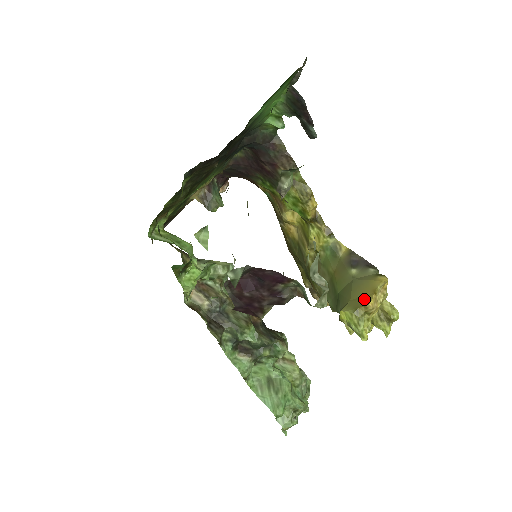
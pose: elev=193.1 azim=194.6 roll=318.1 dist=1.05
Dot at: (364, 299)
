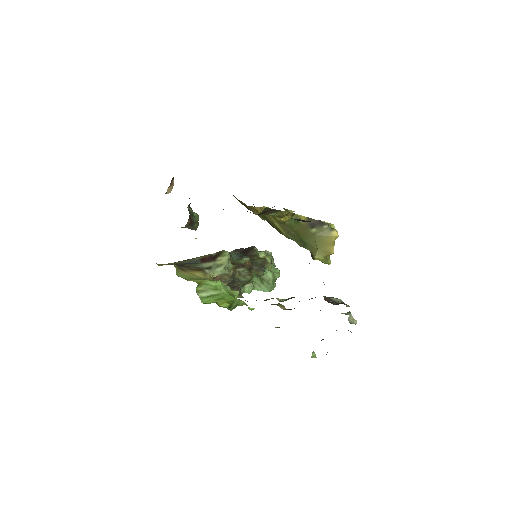
Dot at: (328, 250)
